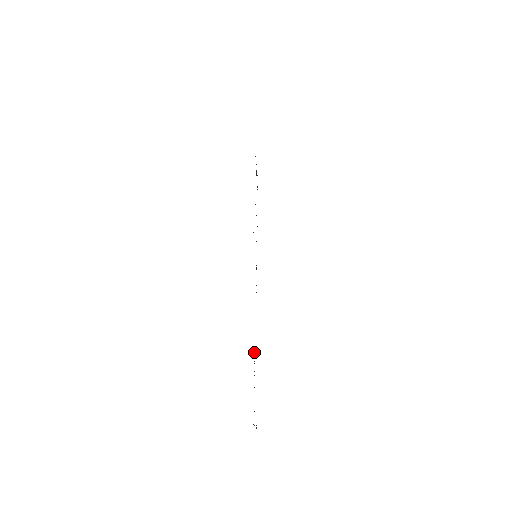
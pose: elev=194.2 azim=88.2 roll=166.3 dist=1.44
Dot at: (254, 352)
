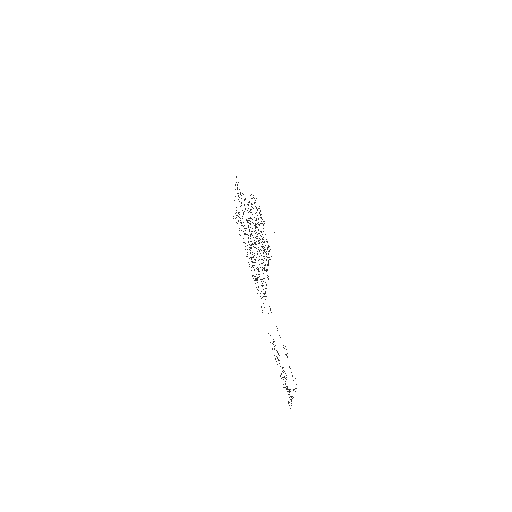
Dot at: (277, 330)
